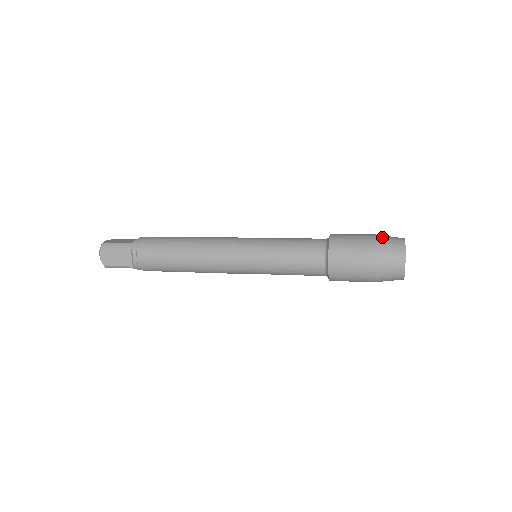
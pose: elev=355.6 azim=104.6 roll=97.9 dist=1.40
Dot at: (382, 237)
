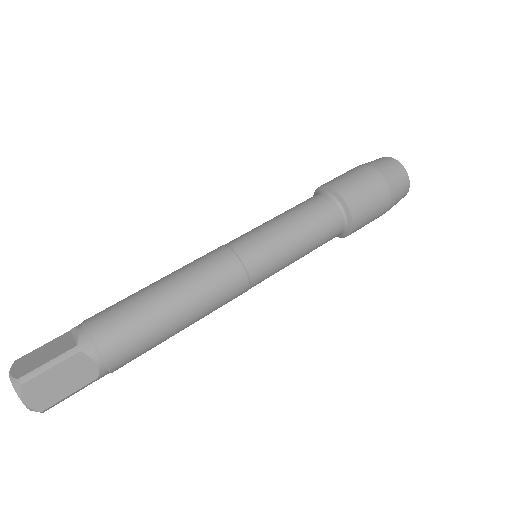
Dot at: (376, 164)
